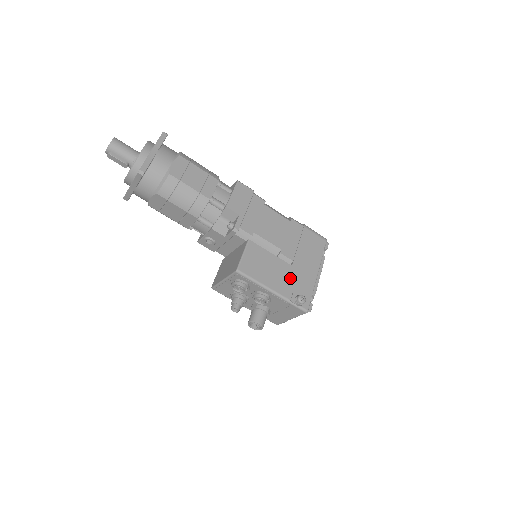
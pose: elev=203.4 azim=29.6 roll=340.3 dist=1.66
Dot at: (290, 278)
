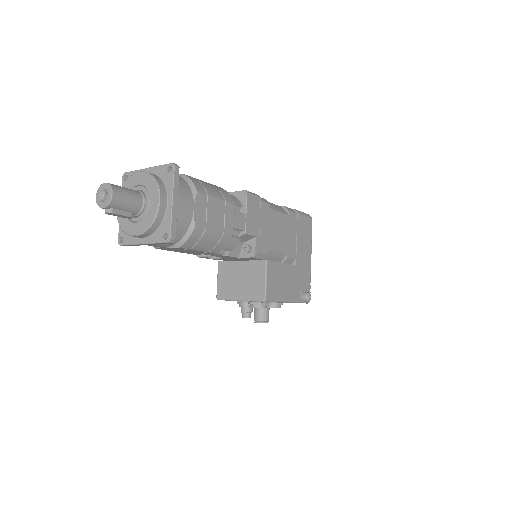
Dot at: (297, 279)
